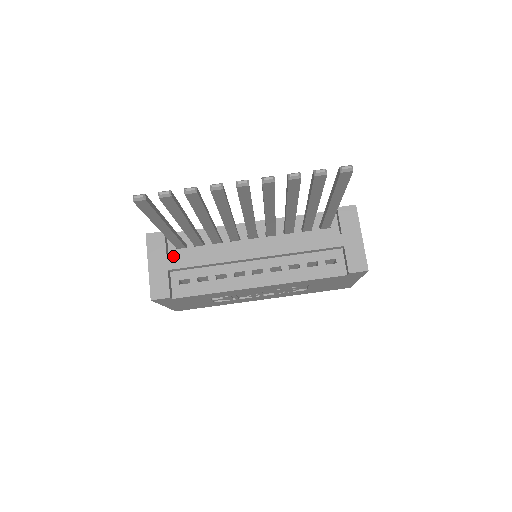
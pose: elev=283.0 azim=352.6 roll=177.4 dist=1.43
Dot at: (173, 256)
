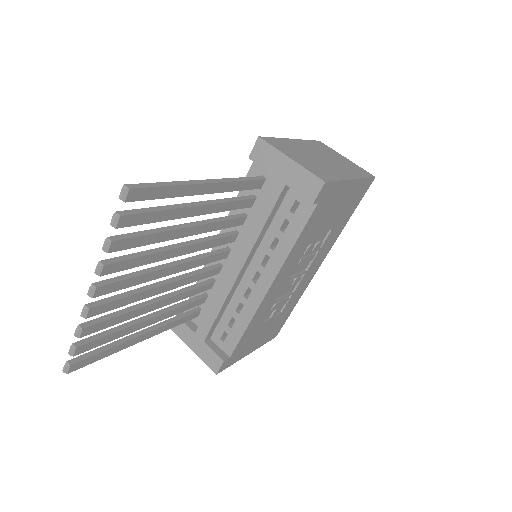
Dot at: occluded
